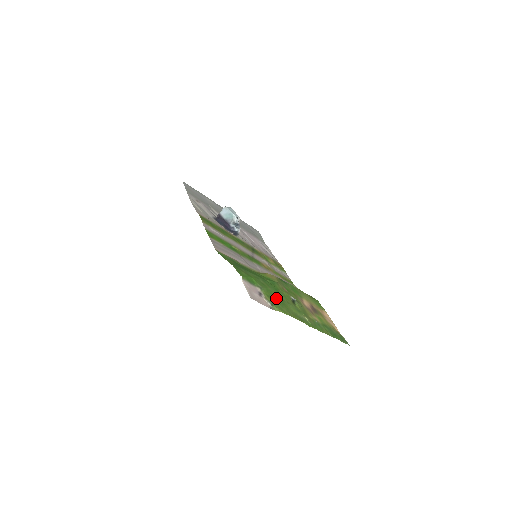
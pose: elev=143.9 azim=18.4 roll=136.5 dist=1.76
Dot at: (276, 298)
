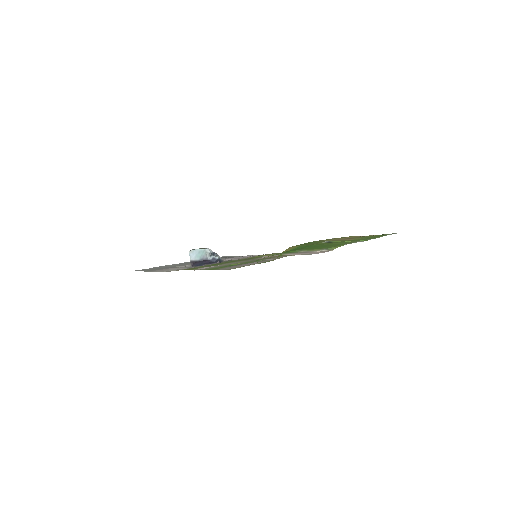
Dot at: (319, 247)
